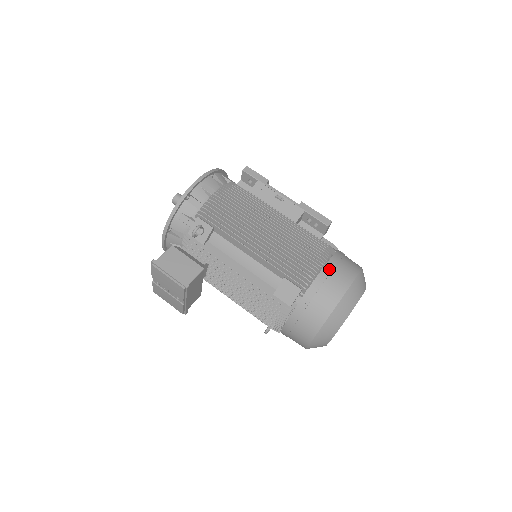
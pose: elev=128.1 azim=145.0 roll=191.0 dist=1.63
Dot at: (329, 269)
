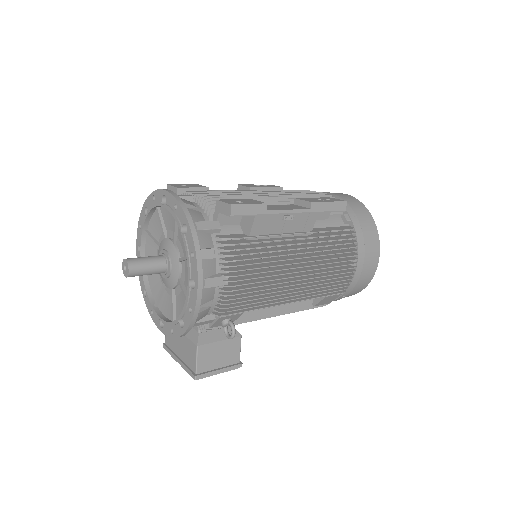
Dot at: (362, 261)
